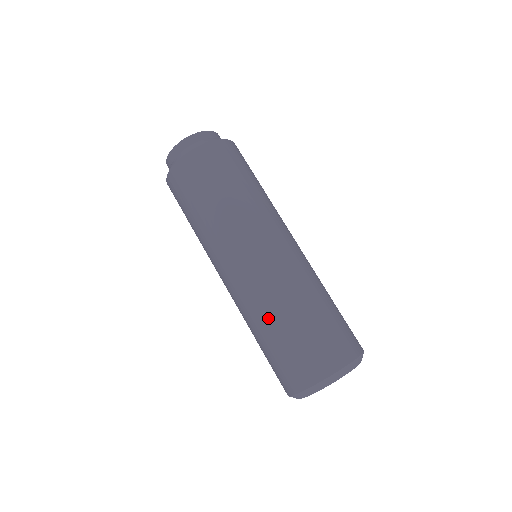
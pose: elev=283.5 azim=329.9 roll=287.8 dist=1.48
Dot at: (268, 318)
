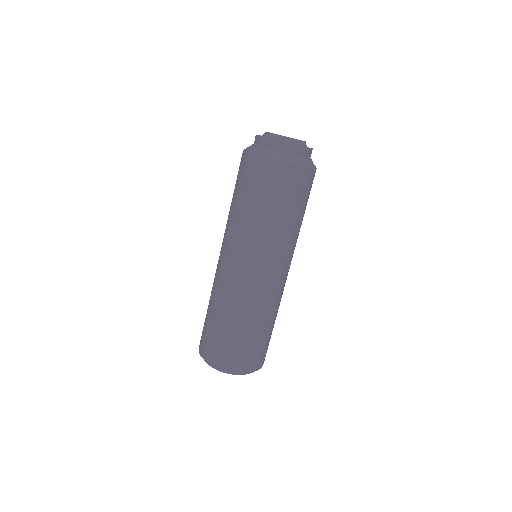
Dot at: (211, 301)
